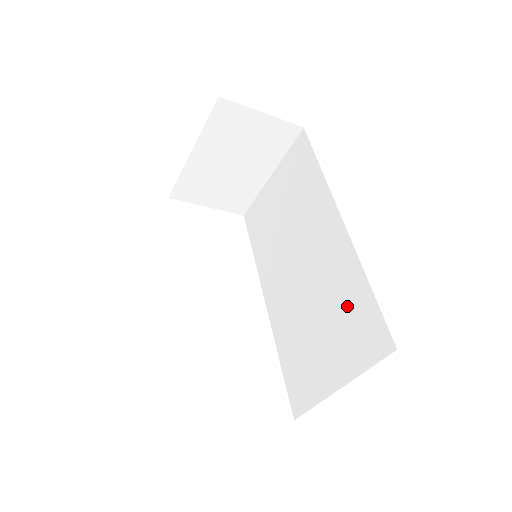
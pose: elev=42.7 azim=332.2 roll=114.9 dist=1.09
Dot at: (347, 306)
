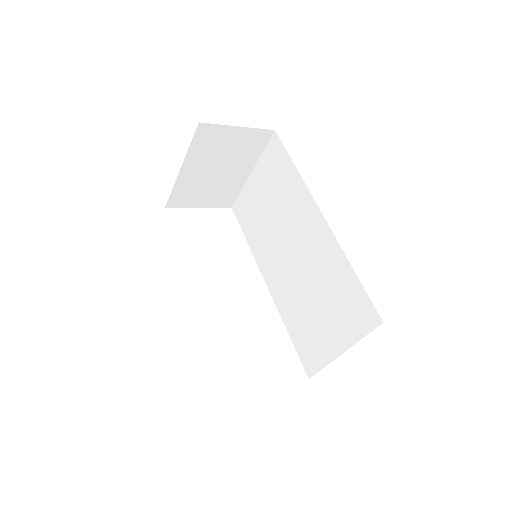
Dot at: (339, 289)
